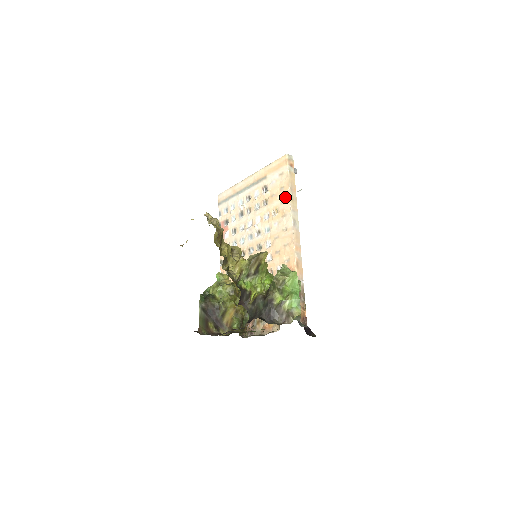
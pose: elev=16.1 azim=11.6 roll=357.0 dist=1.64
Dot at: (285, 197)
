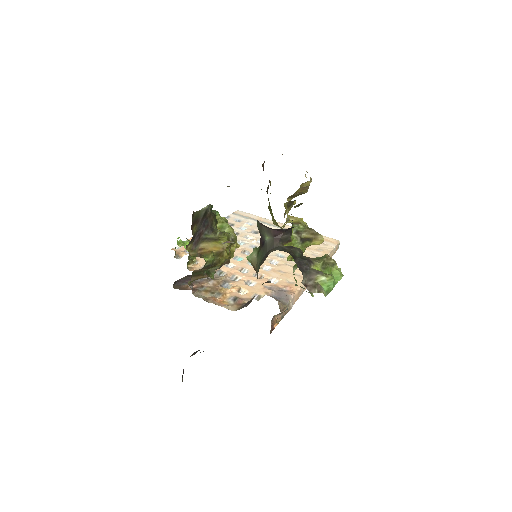
Dot at: (320, 255)
